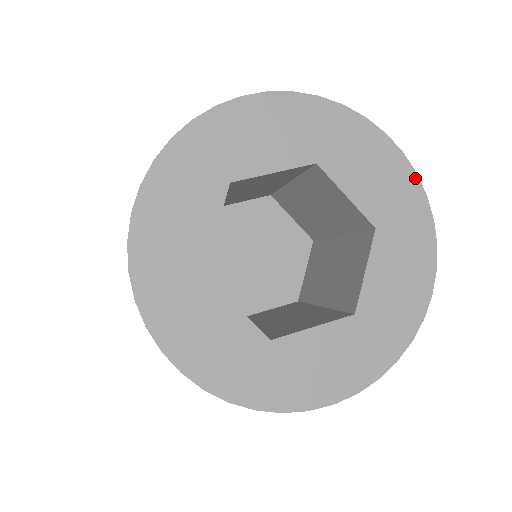
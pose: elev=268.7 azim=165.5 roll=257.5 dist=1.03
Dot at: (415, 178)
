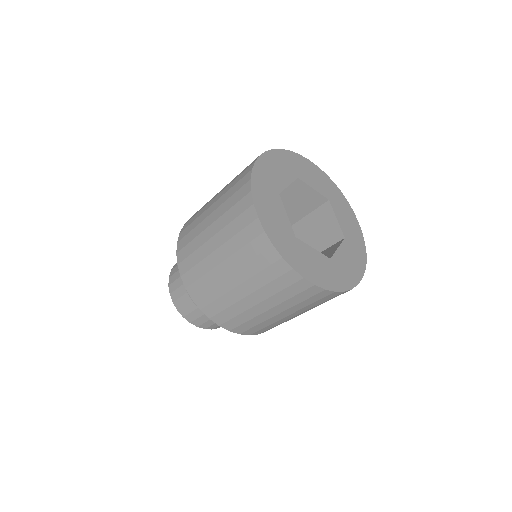
Dot at: (326, 176)
